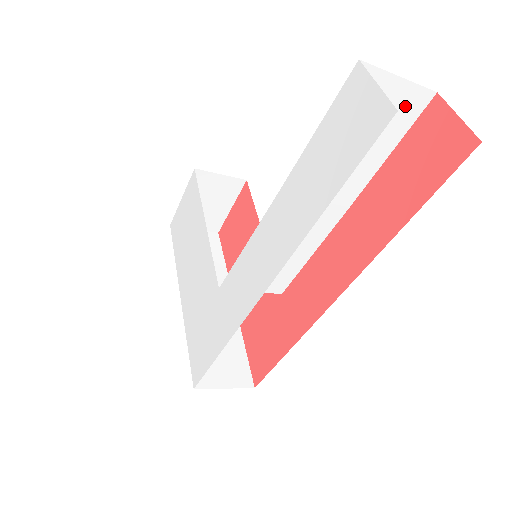
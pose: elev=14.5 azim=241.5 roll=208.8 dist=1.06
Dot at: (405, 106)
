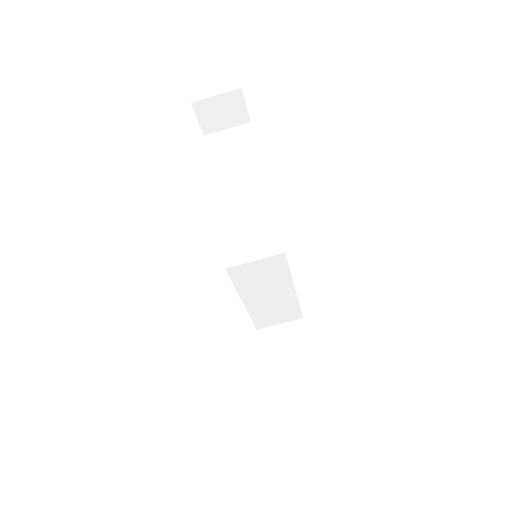
Dot at: (242, 133)
